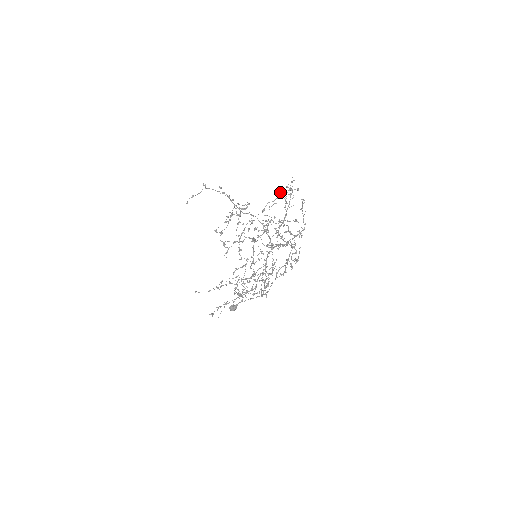
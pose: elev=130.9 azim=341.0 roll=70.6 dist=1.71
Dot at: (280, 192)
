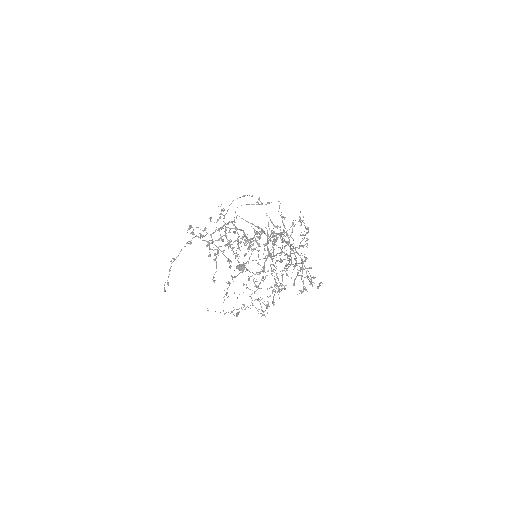
Dot at: (281, 262)
